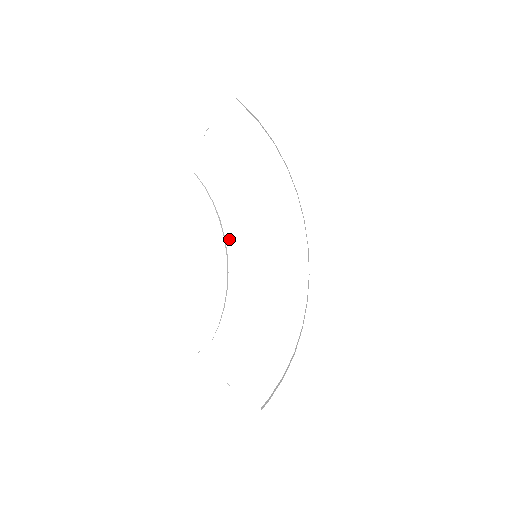
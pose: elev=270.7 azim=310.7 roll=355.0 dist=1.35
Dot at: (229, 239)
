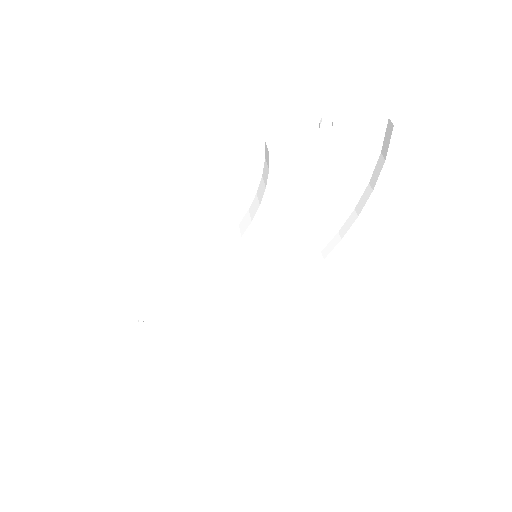
Dot at: occluded
